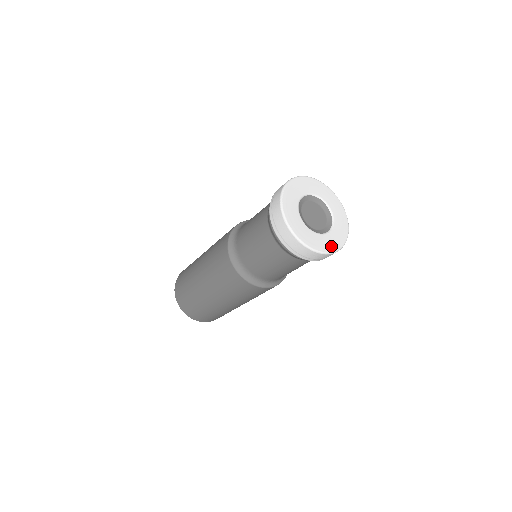
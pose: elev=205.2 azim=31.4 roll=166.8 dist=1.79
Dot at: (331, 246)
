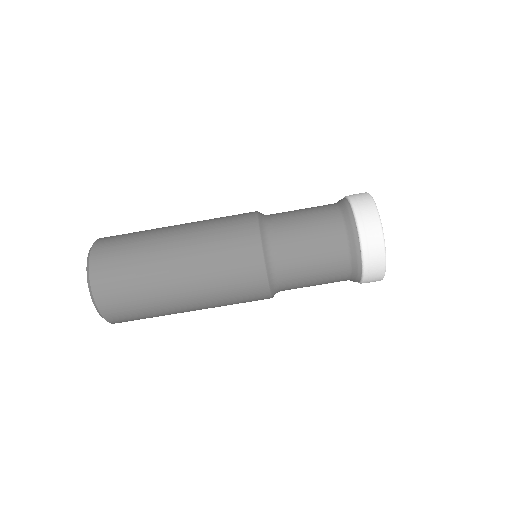
Dot at: occluded
